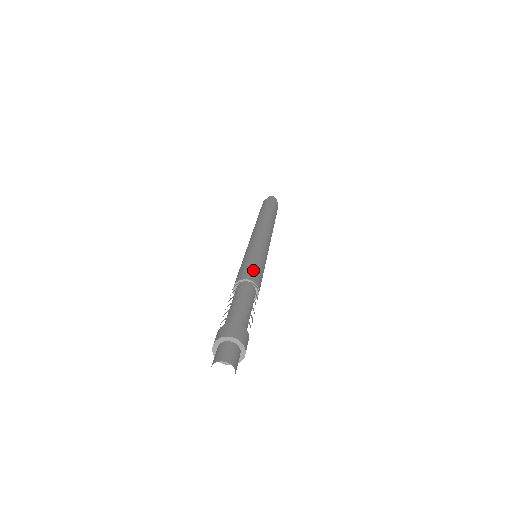
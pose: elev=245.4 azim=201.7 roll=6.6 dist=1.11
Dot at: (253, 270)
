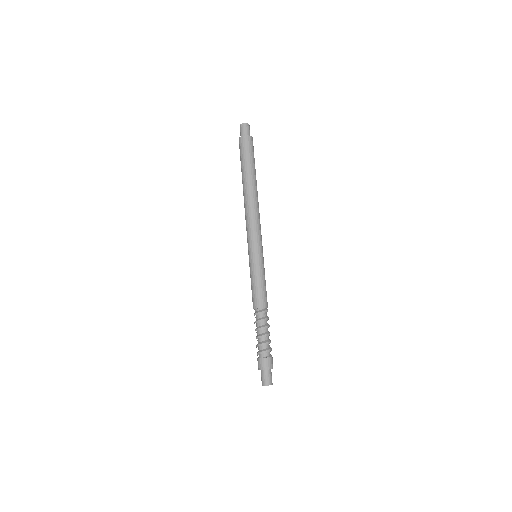
Dot at: (266, 294)
